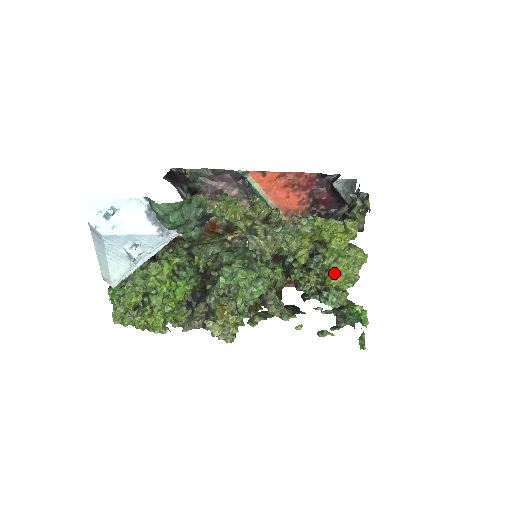
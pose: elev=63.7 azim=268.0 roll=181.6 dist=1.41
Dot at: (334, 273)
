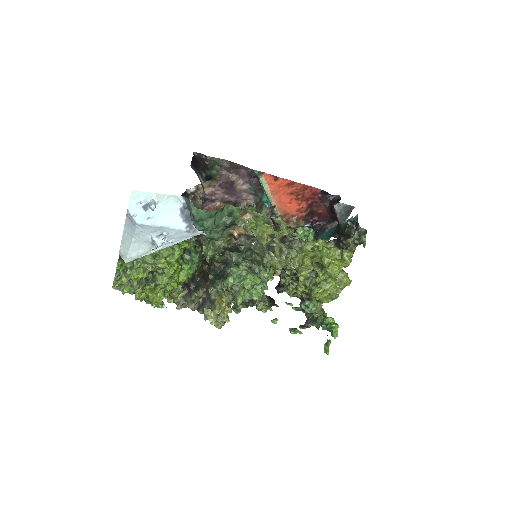
Dot at: (321, 290)
